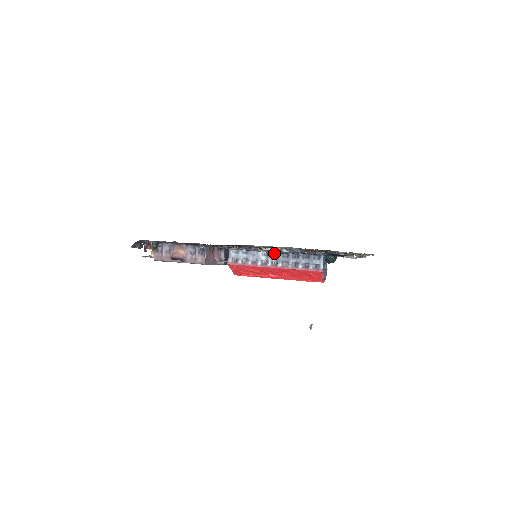
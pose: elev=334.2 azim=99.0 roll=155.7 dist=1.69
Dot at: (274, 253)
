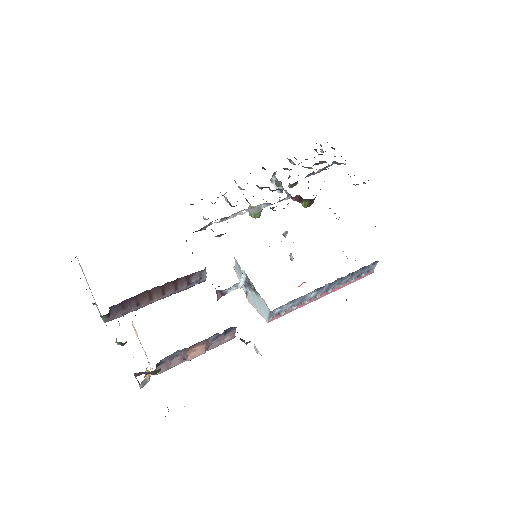
Dot at: (326, 284)
